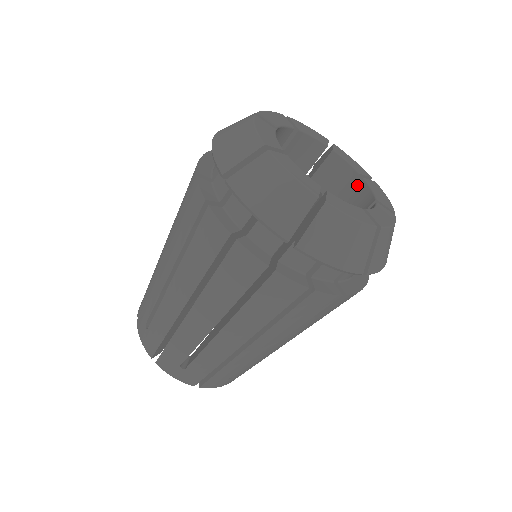
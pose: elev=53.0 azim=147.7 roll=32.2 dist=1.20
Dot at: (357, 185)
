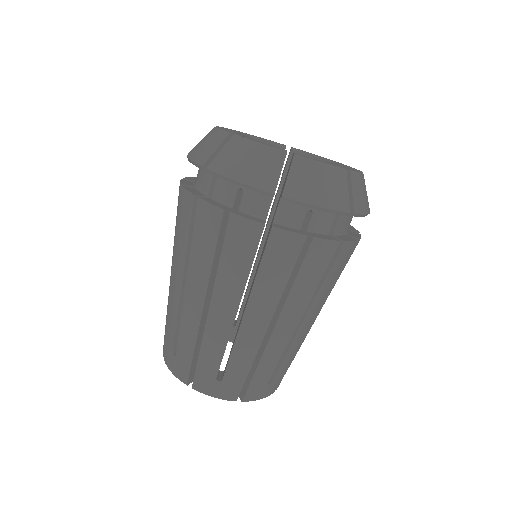
Dot at: (289, 156)
